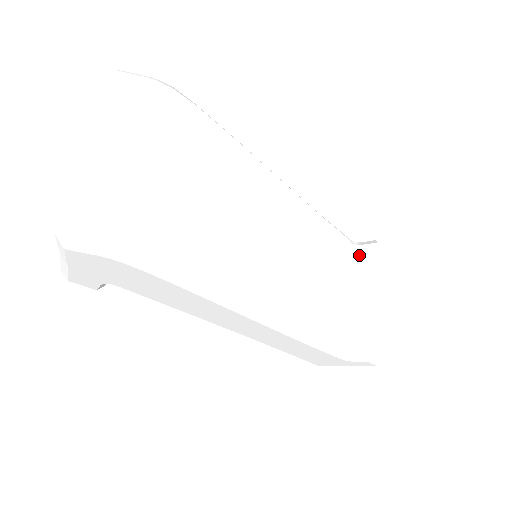
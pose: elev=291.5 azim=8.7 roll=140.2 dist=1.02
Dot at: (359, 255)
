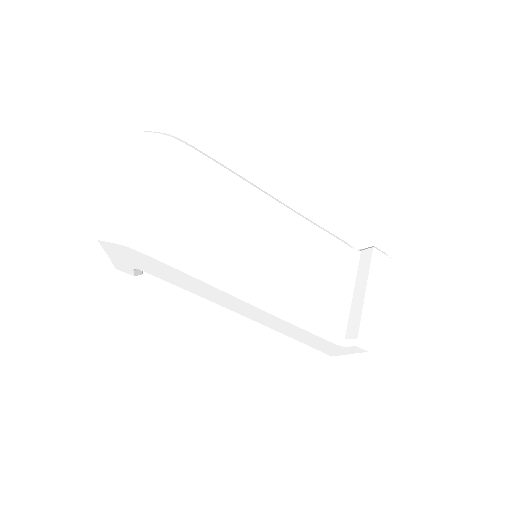
Dot at: (359, 259)
